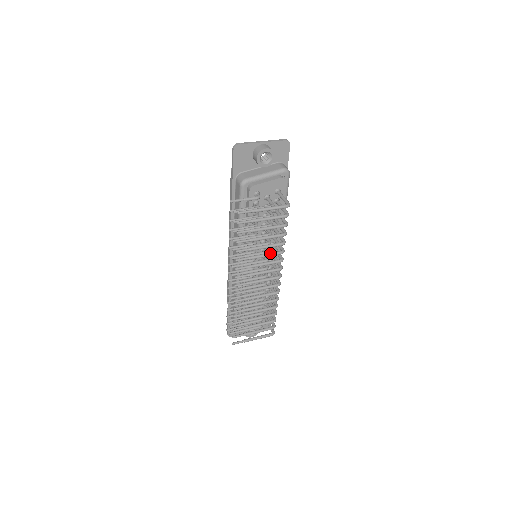
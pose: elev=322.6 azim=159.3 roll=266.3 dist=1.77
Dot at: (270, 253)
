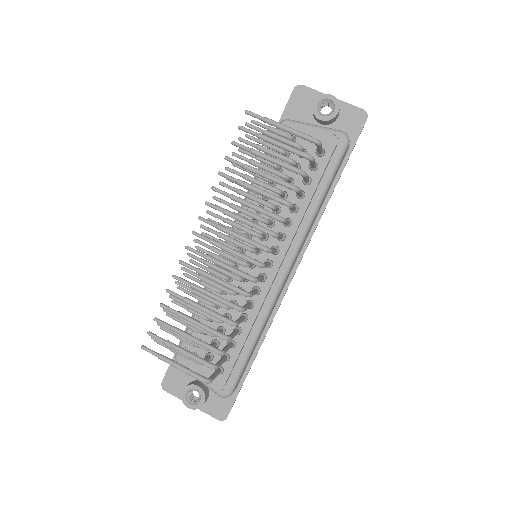
Dot at: occluded
